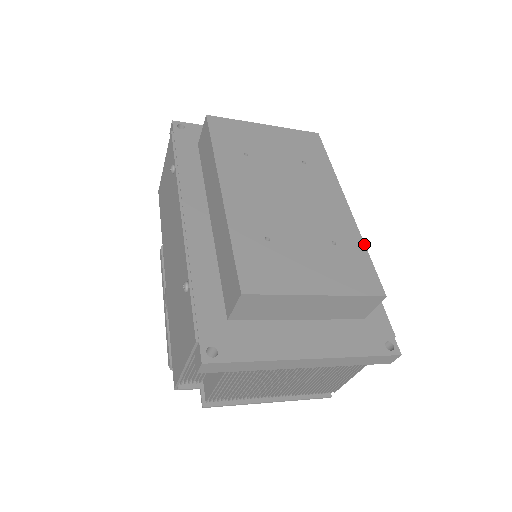
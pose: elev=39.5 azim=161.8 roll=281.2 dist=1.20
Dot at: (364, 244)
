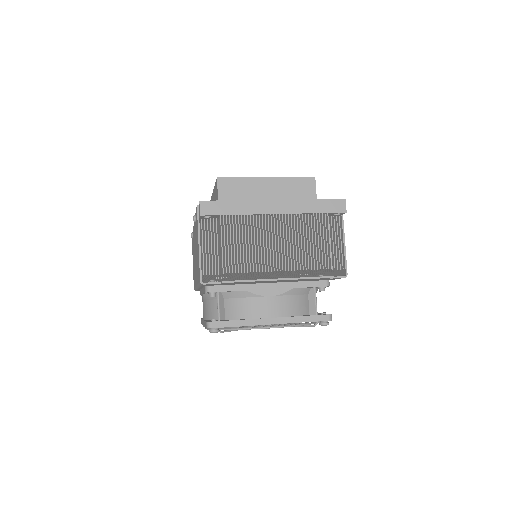
Dot at: occluded
